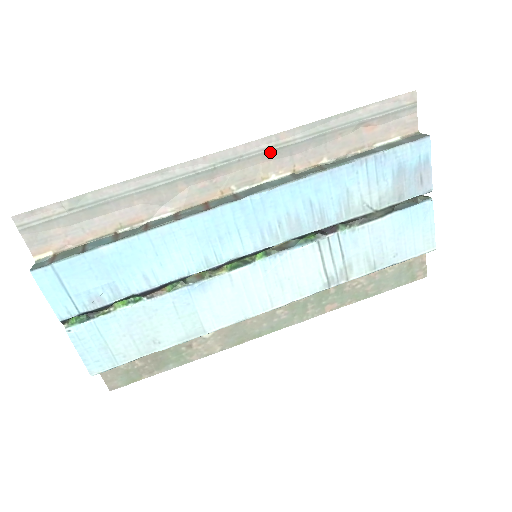
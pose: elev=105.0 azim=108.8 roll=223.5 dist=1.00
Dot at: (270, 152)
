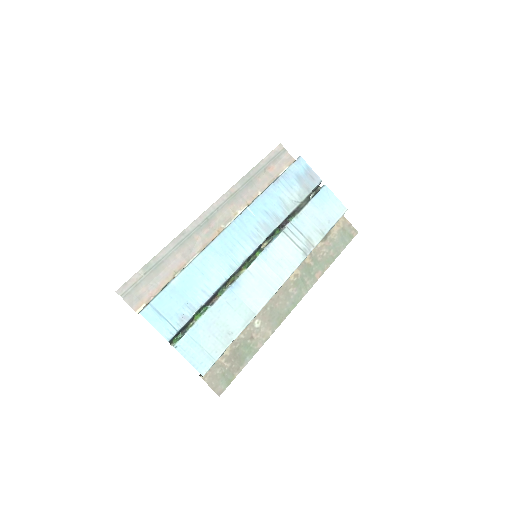
Dot at: (230, 200)
